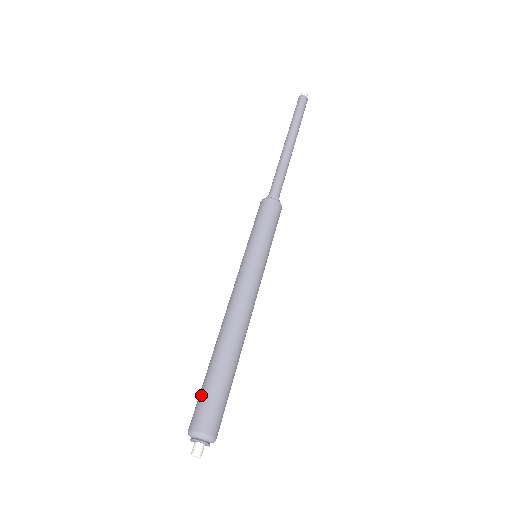
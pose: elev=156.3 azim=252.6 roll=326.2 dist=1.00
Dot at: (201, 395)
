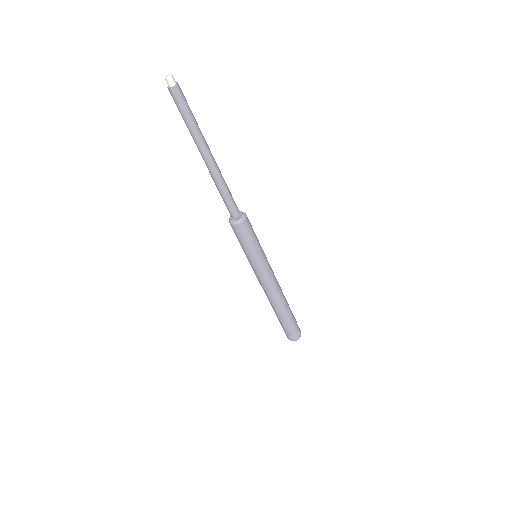
Dot at: (287, 330)
